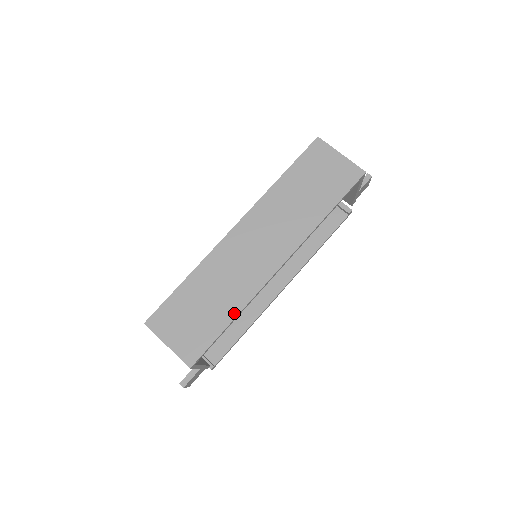
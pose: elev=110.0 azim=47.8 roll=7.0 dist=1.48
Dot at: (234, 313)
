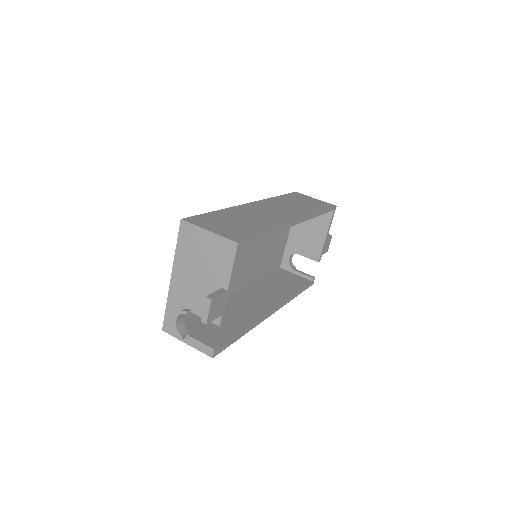
Dot at: (269, 229)
